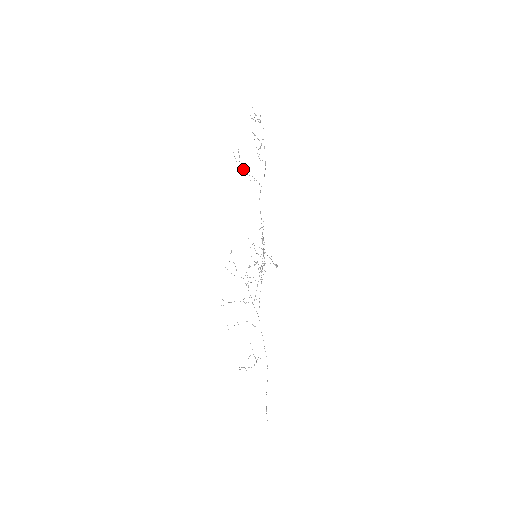
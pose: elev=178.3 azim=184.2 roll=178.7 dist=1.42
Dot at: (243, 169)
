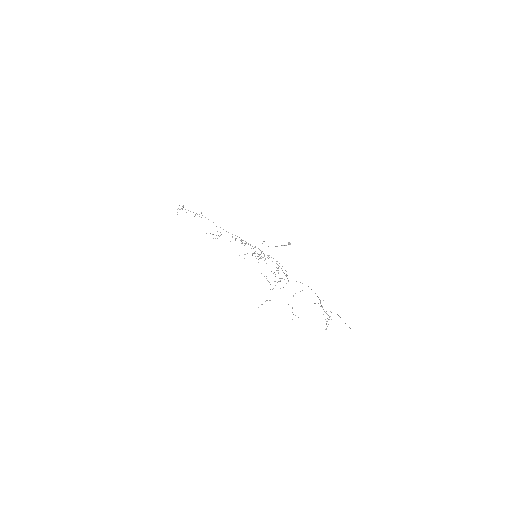
Dot at: (219, 236)
